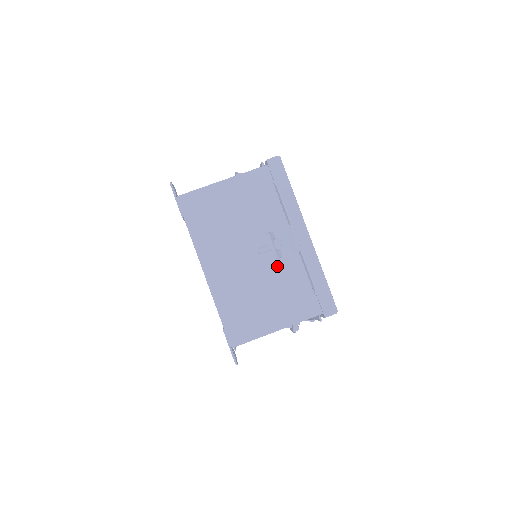
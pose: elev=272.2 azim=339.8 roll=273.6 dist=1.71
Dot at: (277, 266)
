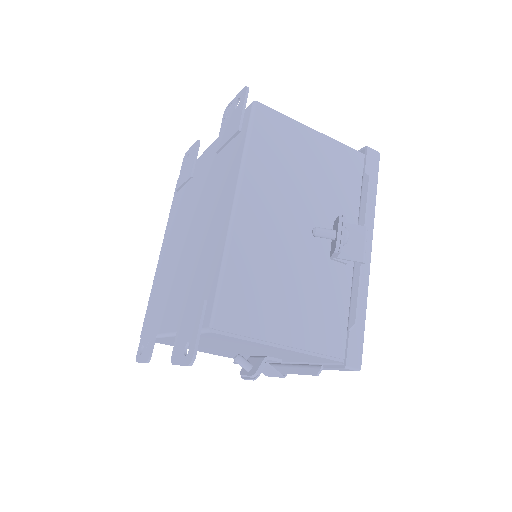
Dot at: (321, 265)
